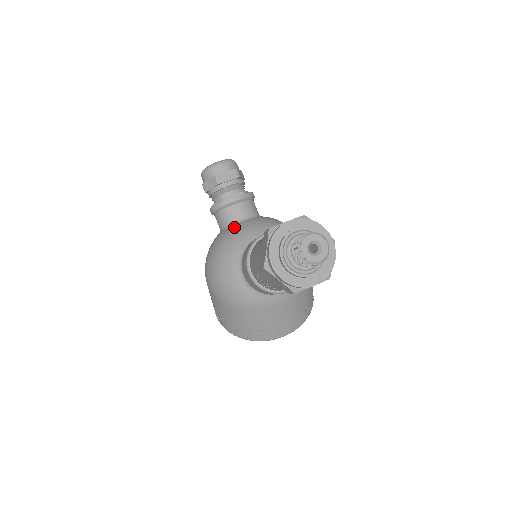
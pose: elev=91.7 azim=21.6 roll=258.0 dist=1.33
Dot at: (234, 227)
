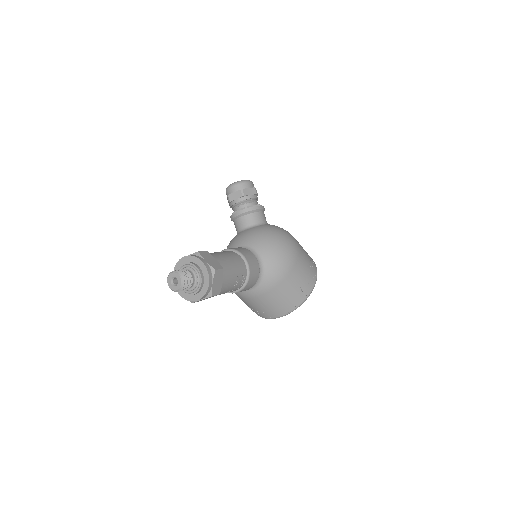
Dot at: (236, 235)
